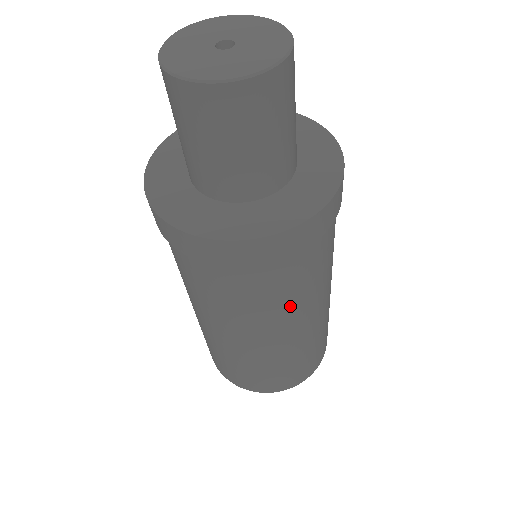
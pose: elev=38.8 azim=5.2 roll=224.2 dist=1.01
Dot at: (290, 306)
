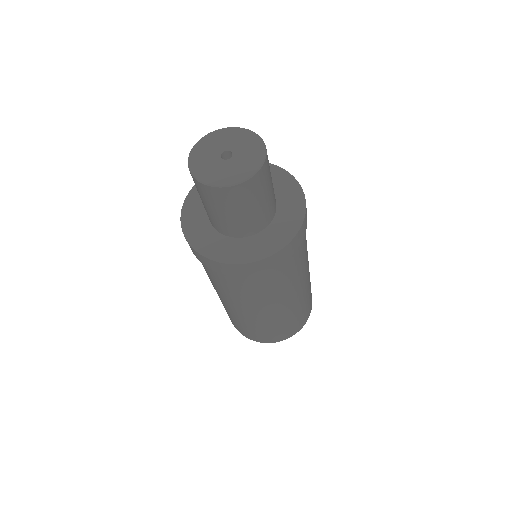
Dot at: (292, 283)
